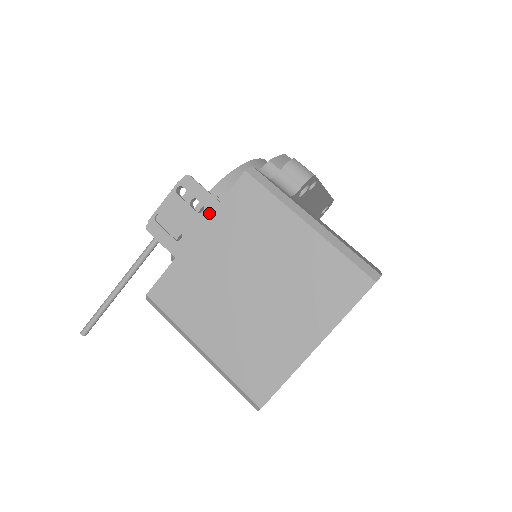
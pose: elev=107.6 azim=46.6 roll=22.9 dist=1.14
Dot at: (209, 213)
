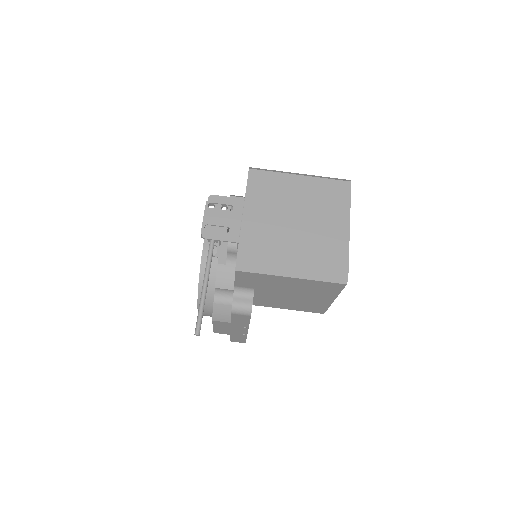
Dot at: (238, 207)
